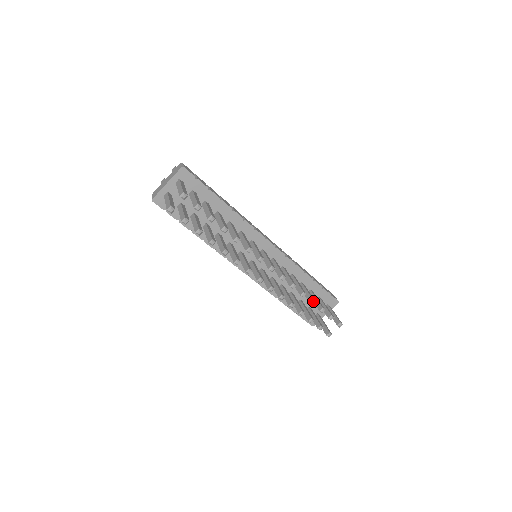
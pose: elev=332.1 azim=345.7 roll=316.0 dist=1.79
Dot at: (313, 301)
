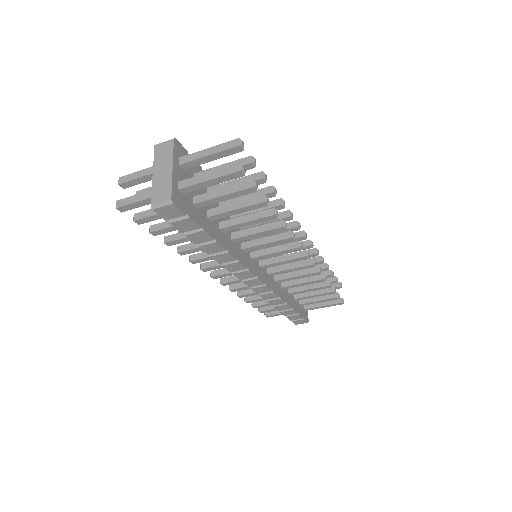
Dot at: (327, 264)
